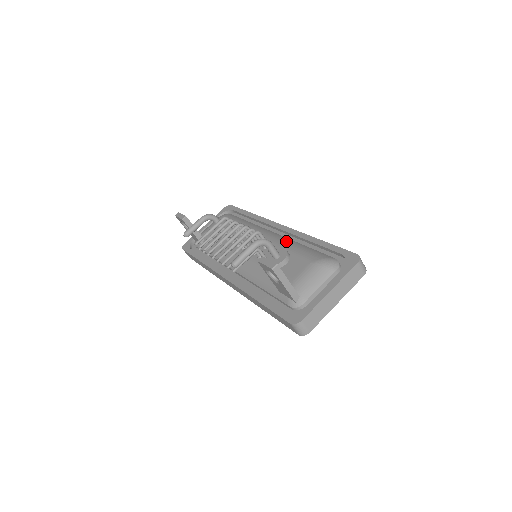
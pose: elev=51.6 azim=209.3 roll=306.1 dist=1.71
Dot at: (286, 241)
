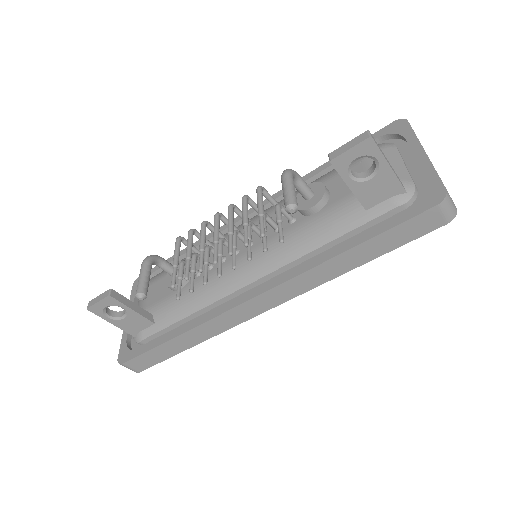
Dot at: occluded
